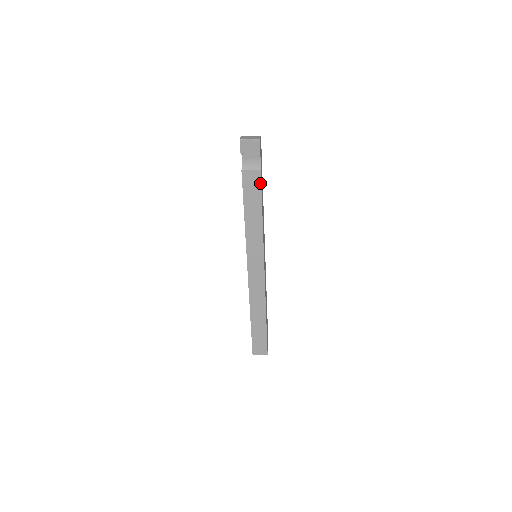
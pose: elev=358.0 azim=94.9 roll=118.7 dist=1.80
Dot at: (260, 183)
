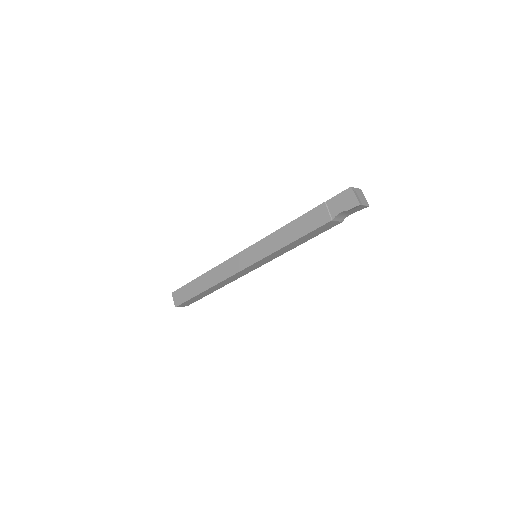
Dot at: (330, 228)
